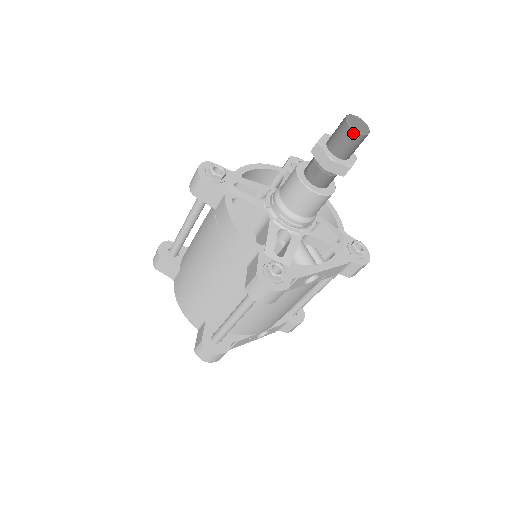
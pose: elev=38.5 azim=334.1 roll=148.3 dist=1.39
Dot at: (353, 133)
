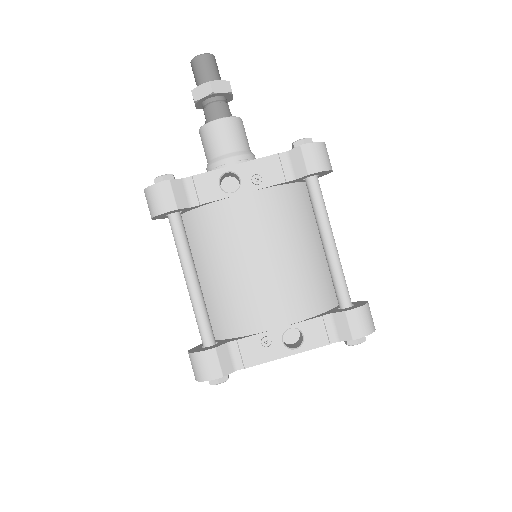
Dot at: (193, 62)
